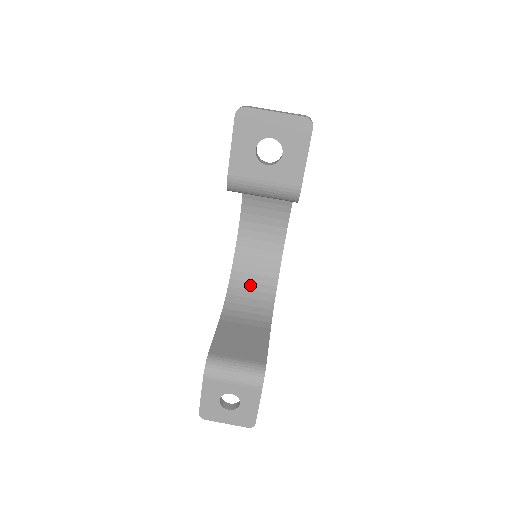
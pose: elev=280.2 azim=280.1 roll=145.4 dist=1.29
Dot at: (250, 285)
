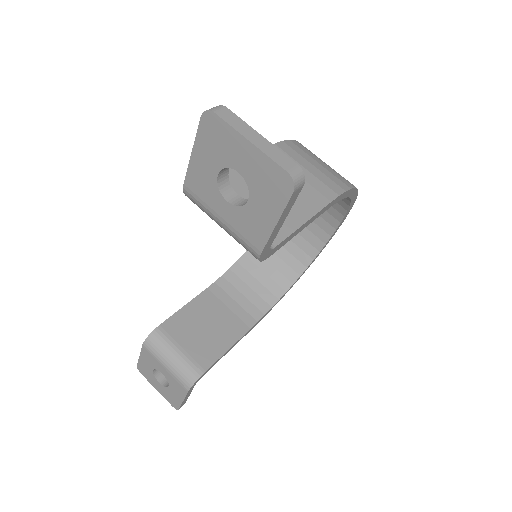
Dot at: (267, 265)
